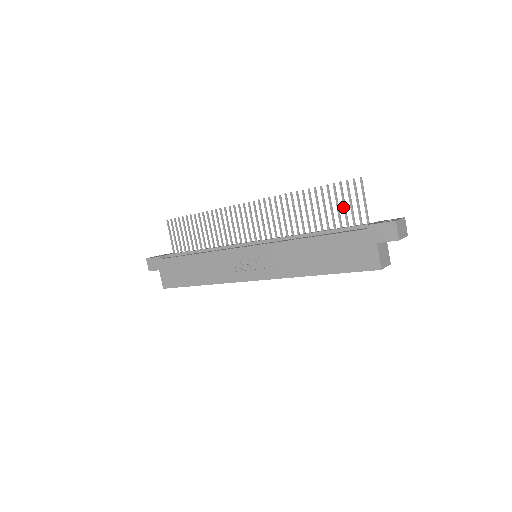
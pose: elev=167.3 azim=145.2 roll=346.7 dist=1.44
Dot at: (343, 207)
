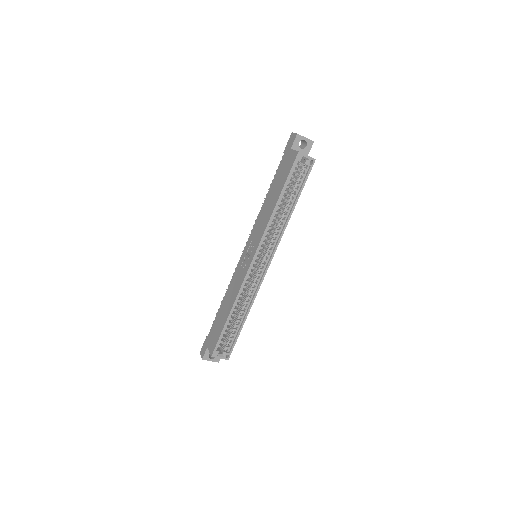
Dot at: occluded
